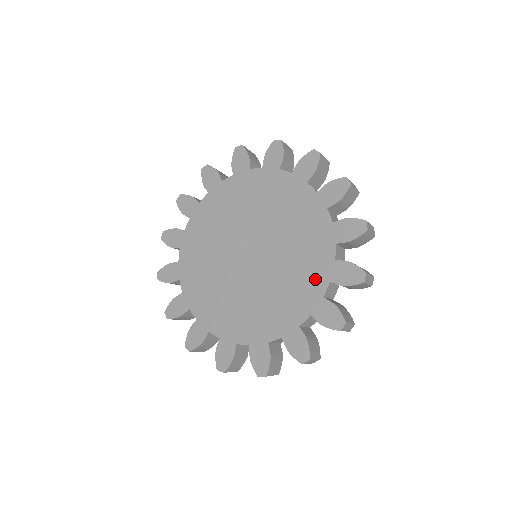
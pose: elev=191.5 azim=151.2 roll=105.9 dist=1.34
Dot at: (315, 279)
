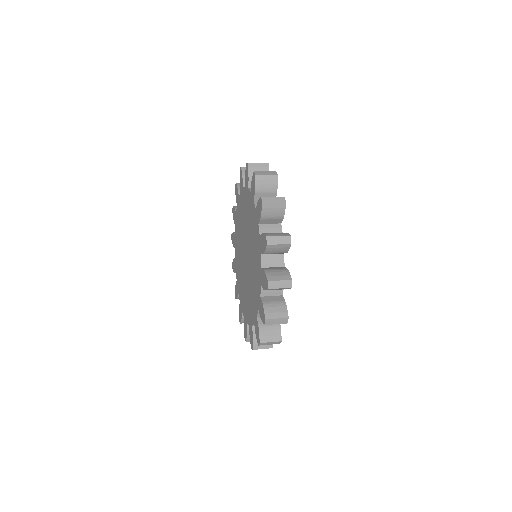
Dot at: (256, 231)
